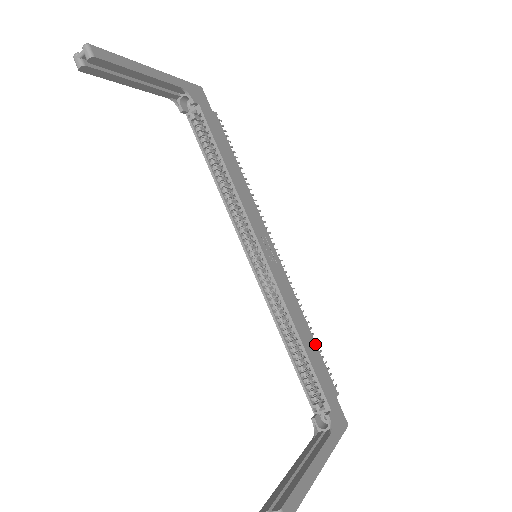
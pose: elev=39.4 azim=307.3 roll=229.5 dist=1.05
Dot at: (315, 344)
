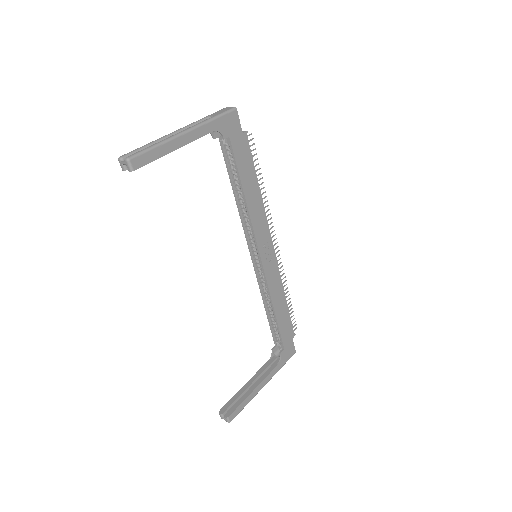
Dot at: (287, 308)
